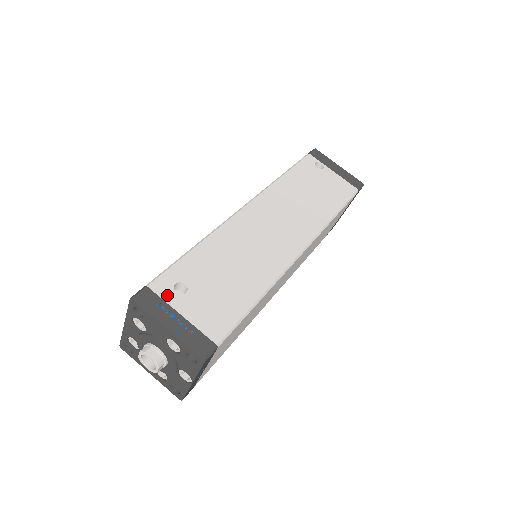
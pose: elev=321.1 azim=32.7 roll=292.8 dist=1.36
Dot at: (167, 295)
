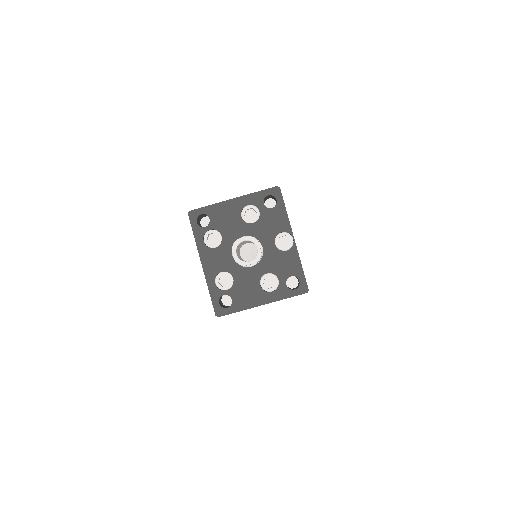
Dot at: occluded
